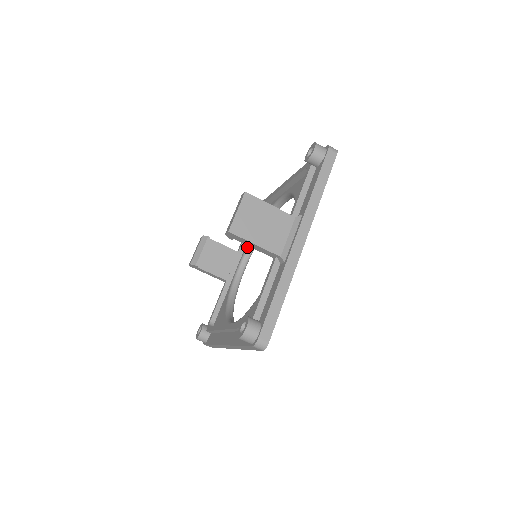
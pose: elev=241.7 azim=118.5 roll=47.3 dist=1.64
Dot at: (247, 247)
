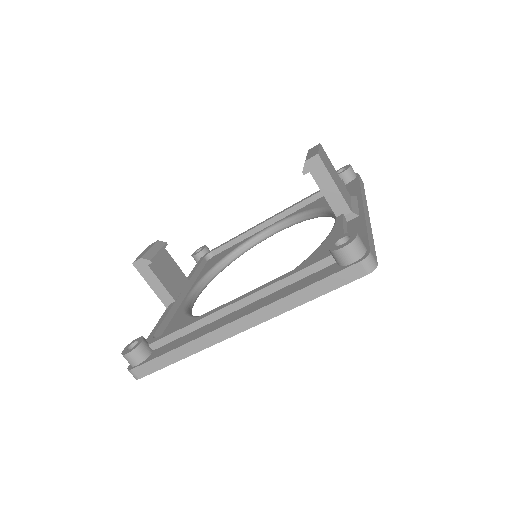
Dot at: (202, 277)
